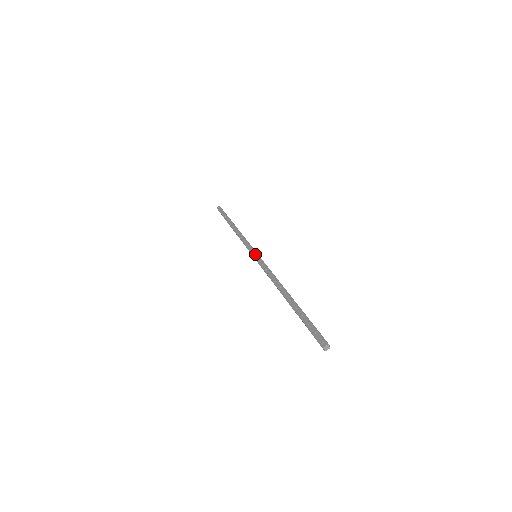
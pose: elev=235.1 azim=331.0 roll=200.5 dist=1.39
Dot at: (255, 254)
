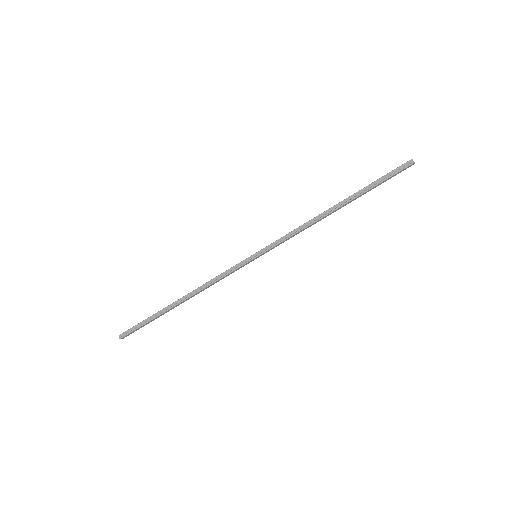
Dot at: (255, 253)
